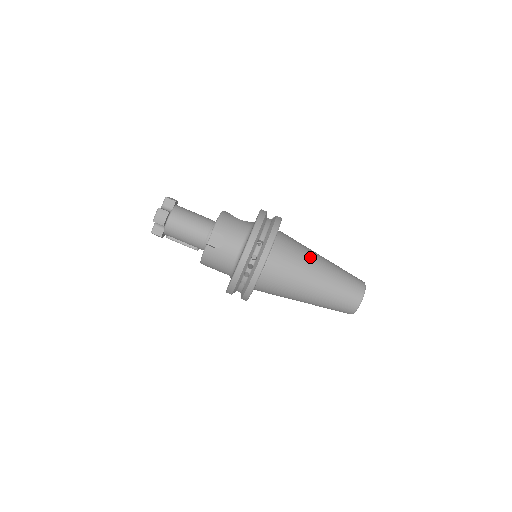
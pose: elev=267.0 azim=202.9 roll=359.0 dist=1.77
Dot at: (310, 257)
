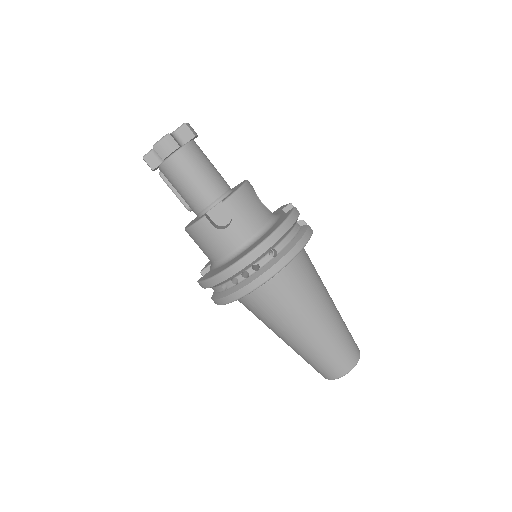
Dot at: (319, 296)
